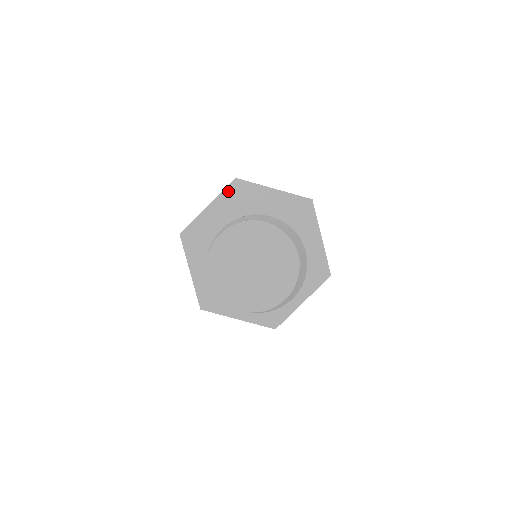
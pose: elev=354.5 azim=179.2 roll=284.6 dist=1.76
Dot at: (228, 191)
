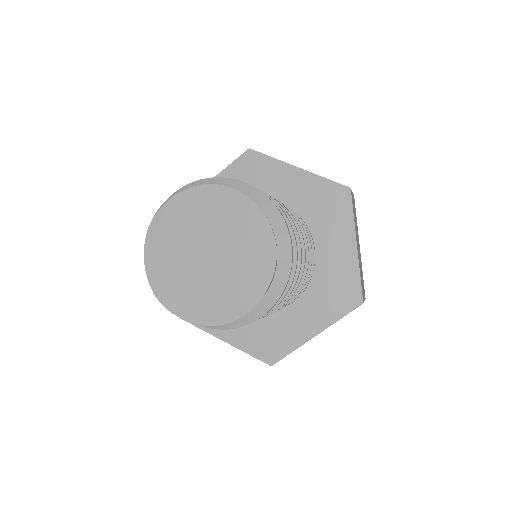
Dot at: (237, 165)
